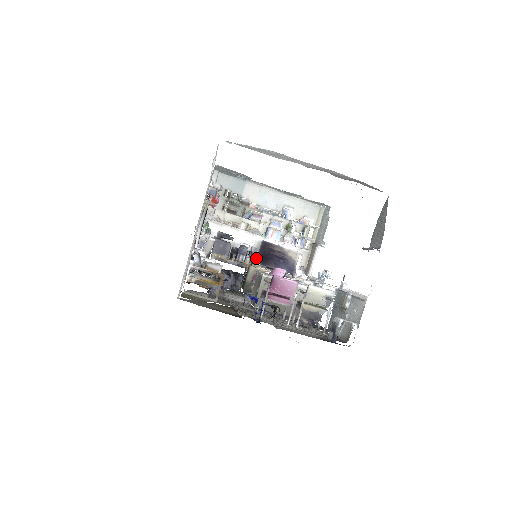
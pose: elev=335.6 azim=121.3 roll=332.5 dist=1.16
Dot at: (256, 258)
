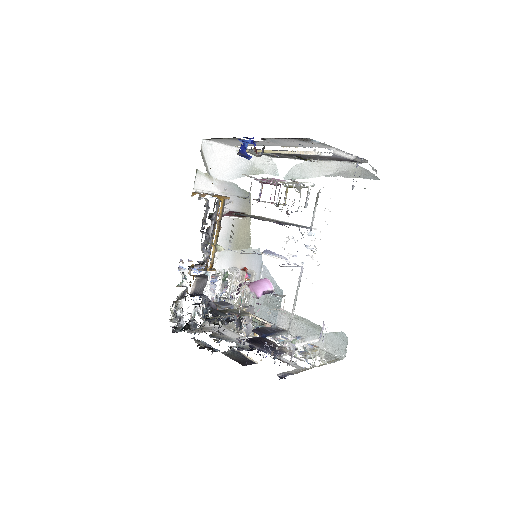
Dot at: (249, 306)
